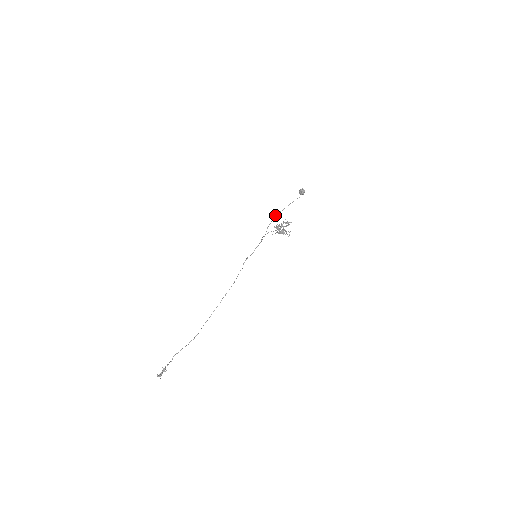
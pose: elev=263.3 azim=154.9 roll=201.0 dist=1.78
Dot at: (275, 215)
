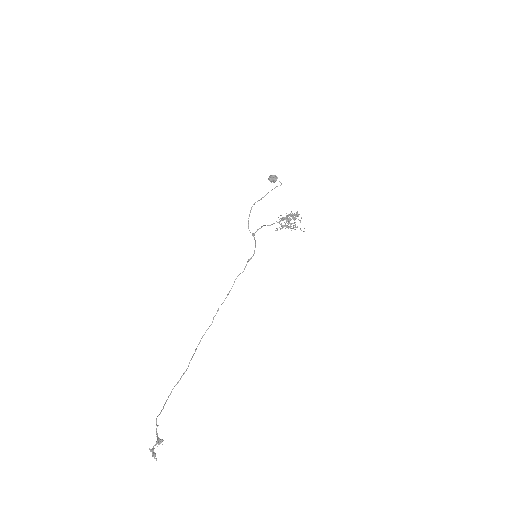
Dot at: (254, 204)
